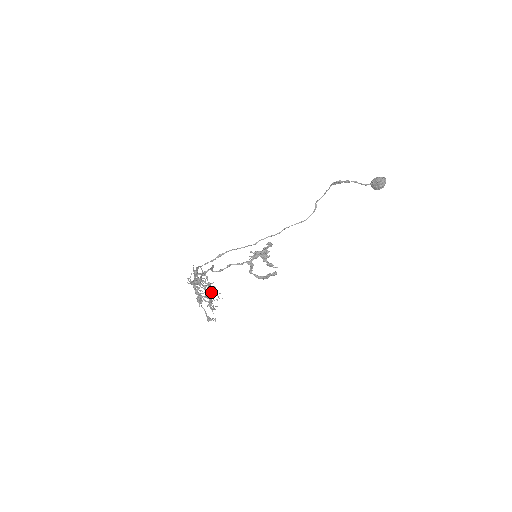
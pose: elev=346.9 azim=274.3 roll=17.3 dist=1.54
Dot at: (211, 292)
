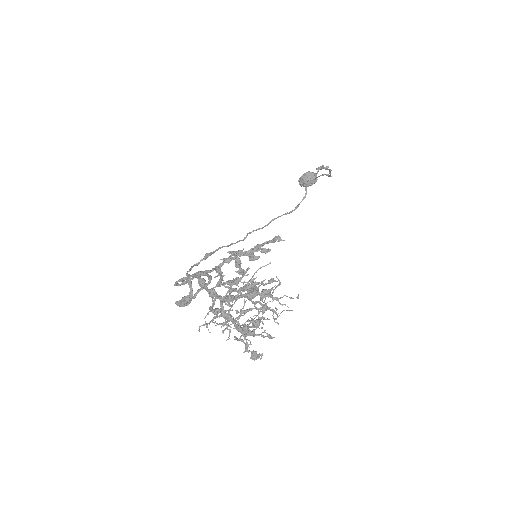
Dot at: (246, 311)
